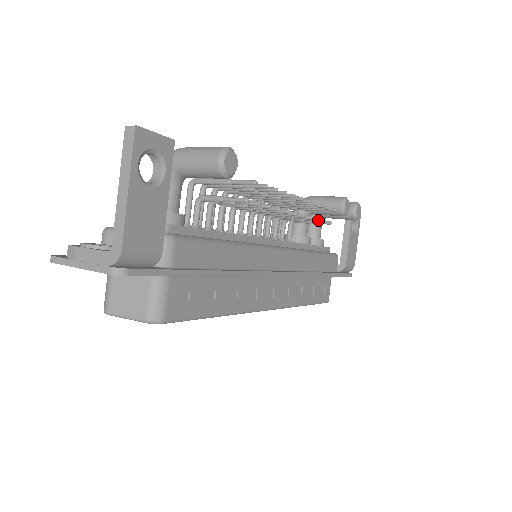
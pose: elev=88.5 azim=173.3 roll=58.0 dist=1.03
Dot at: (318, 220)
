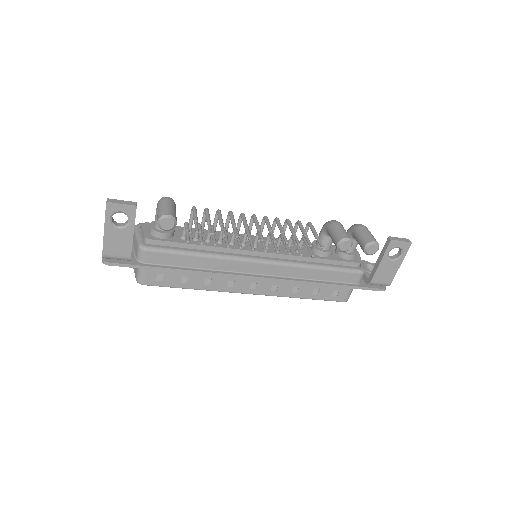
Dot at: (289, 254)
